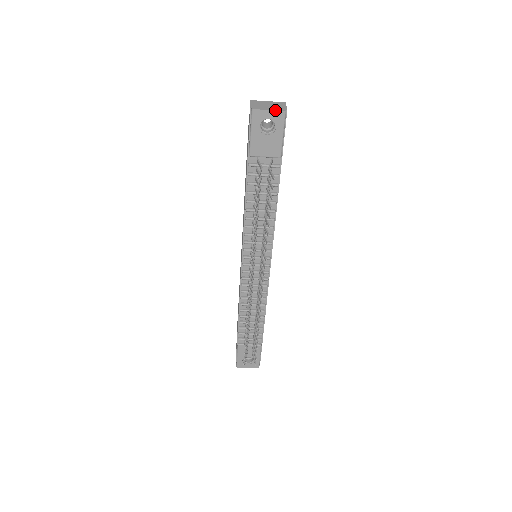
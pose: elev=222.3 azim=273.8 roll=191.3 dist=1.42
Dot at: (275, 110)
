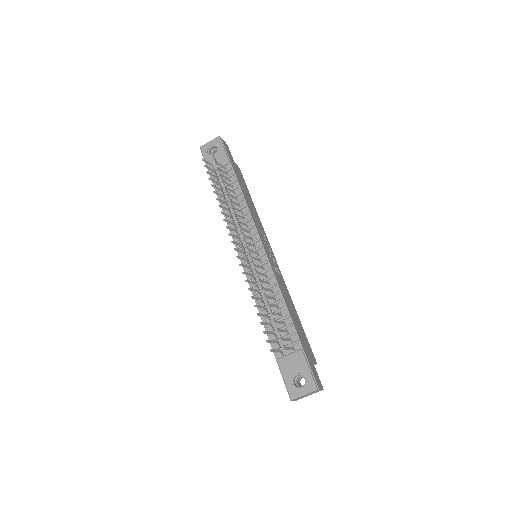
Dot at: (213, 139)
